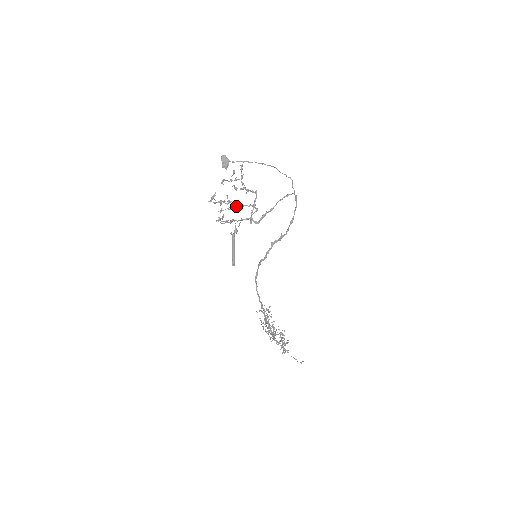
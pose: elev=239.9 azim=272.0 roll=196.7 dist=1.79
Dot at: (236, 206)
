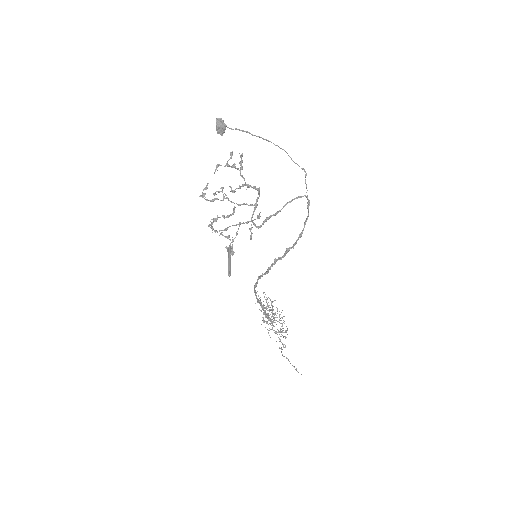
Dot at: (233, 214)
